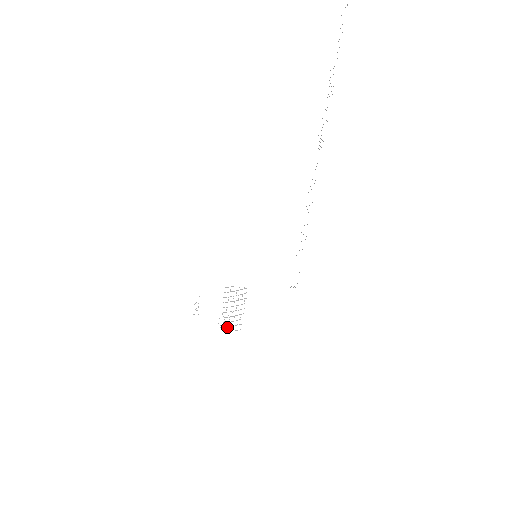
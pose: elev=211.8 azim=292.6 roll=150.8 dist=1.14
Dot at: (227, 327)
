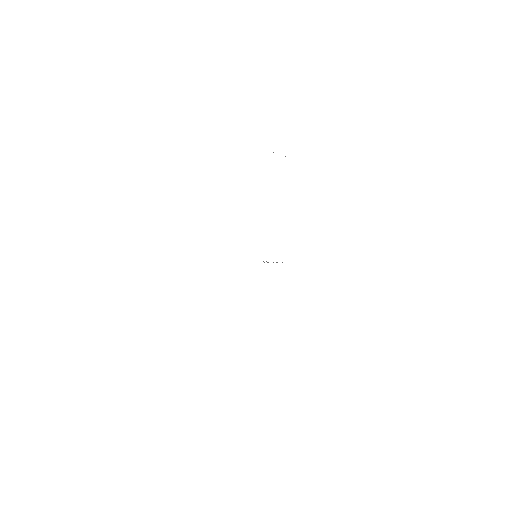
Dot at: occluded
